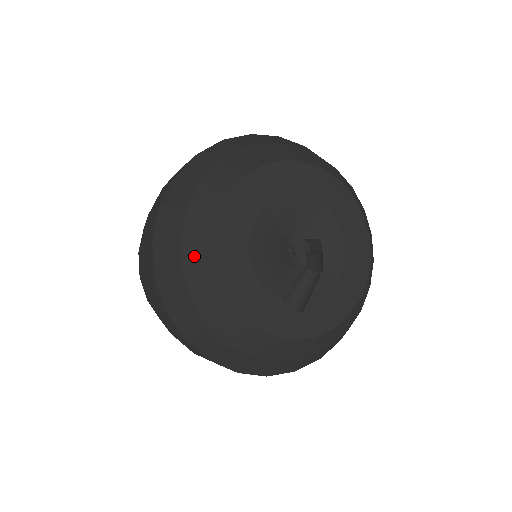
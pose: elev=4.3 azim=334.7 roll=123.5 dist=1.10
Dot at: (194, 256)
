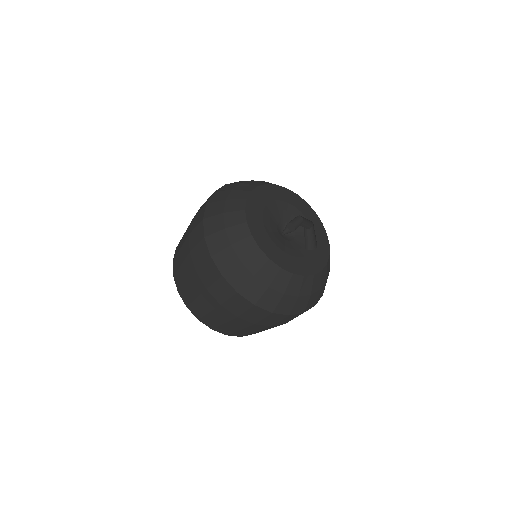
Dot at: (244, 250)
